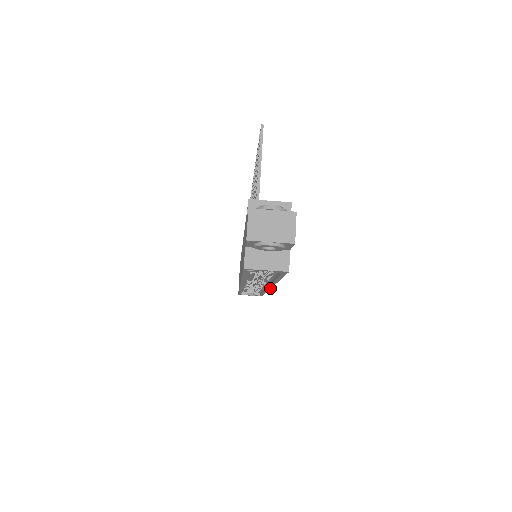
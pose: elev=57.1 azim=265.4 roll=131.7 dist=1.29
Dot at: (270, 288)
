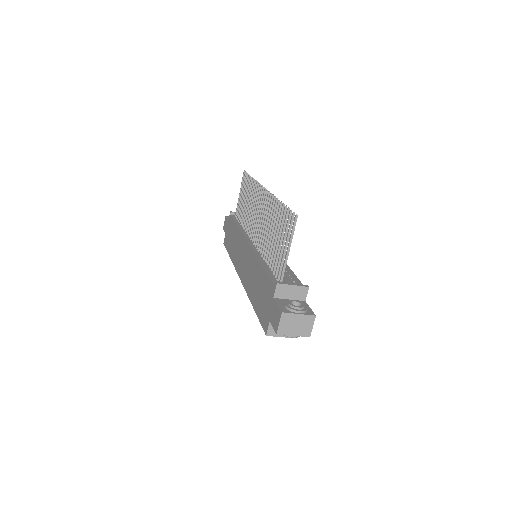
Dot at: occluded
